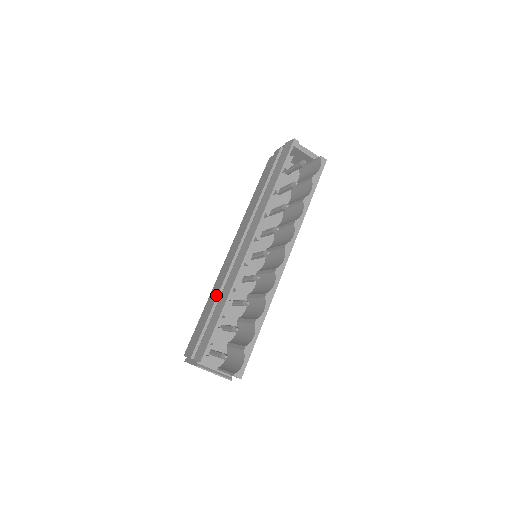
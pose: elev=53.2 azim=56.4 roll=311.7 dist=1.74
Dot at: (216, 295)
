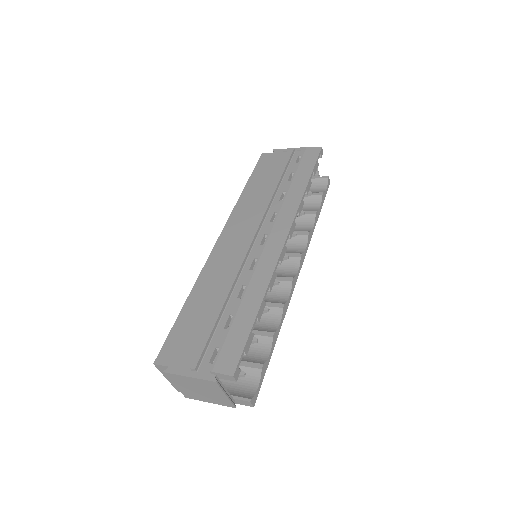
Dot at: (226, 289)
